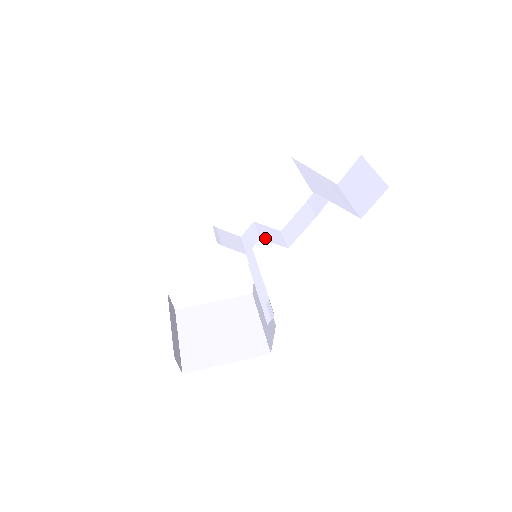
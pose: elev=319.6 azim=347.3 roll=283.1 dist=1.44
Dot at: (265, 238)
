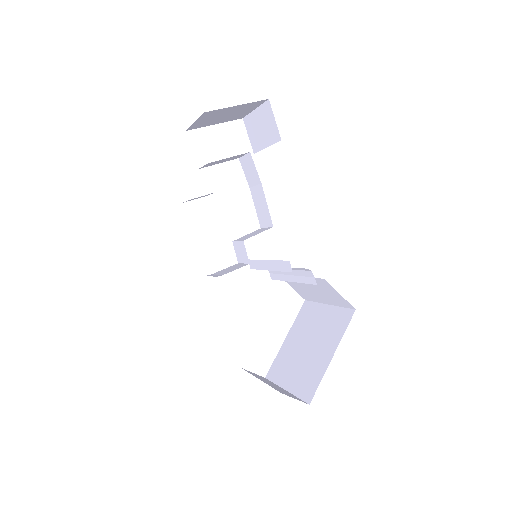
Dot at: occluded
